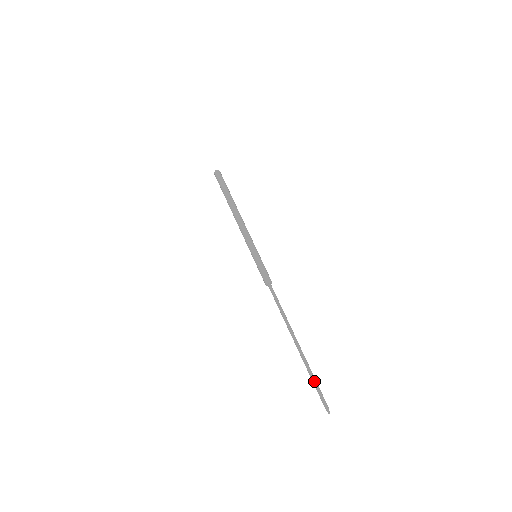
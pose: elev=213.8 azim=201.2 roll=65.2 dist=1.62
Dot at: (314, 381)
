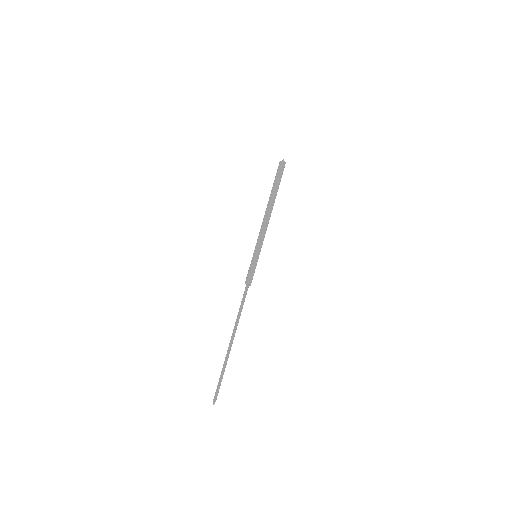
Dot at: (221, 377)
